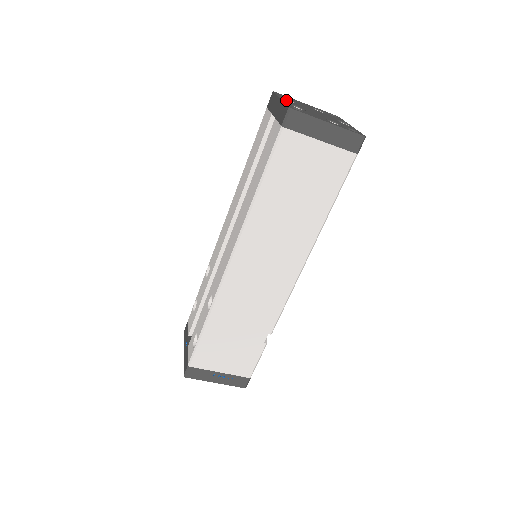
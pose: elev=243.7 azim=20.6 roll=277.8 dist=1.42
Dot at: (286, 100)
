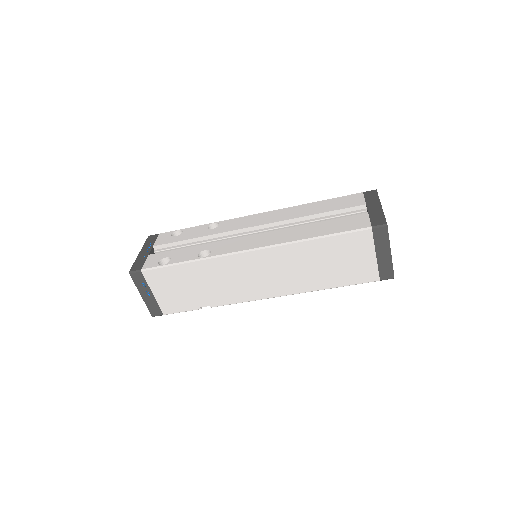
Dot at: occluded
